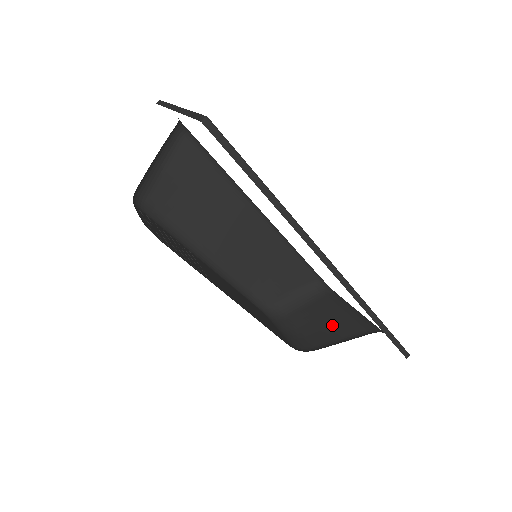
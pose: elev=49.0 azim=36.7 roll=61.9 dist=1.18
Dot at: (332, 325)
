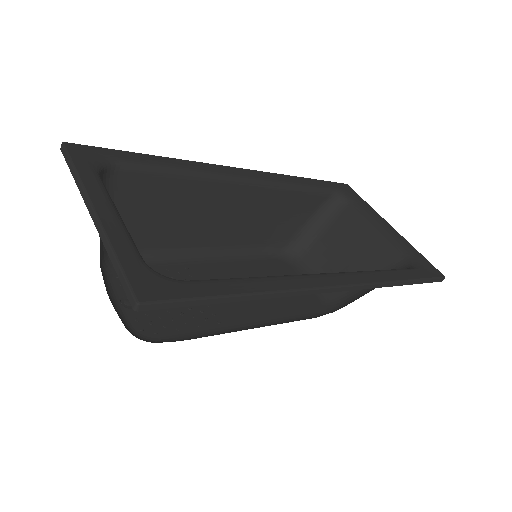
Dot at: (357, 258)
